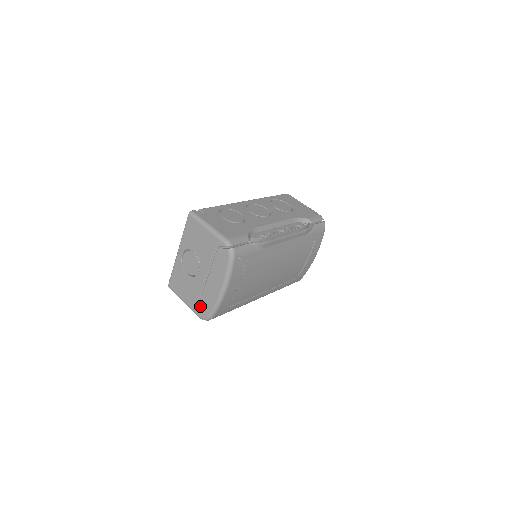
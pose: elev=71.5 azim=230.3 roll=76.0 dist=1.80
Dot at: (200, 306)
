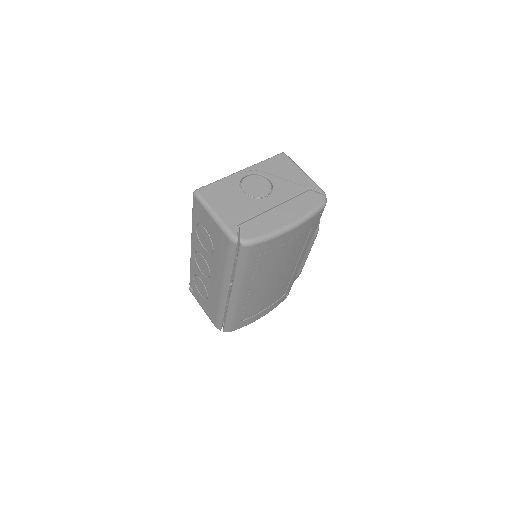
Dot at: (245, 225)
